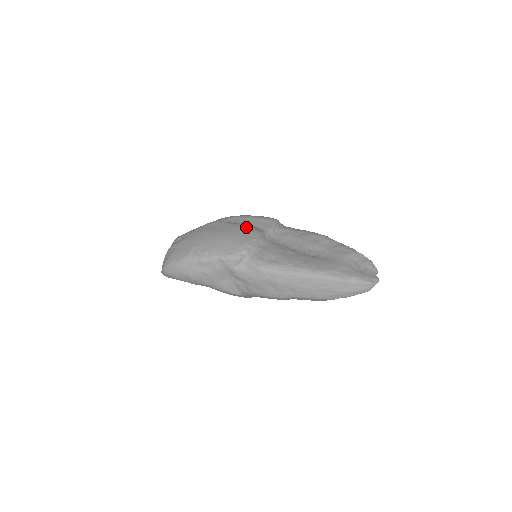
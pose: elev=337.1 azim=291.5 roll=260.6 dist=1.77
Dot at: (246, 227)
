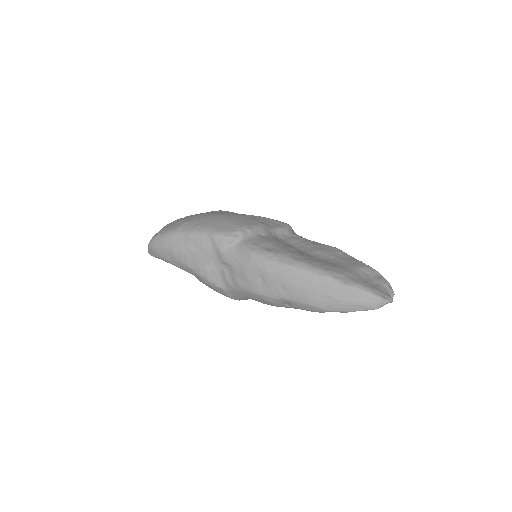
Dot at: (251, 217)
